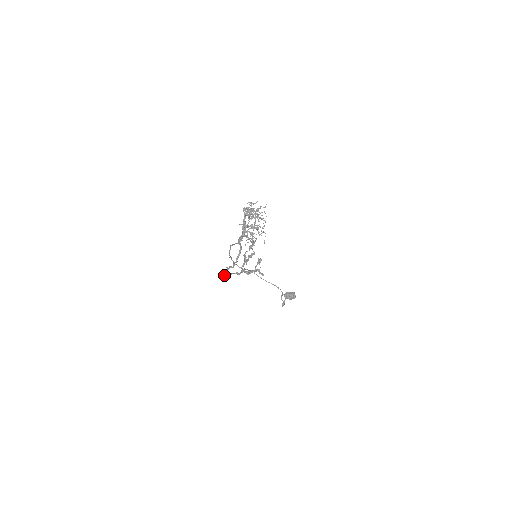
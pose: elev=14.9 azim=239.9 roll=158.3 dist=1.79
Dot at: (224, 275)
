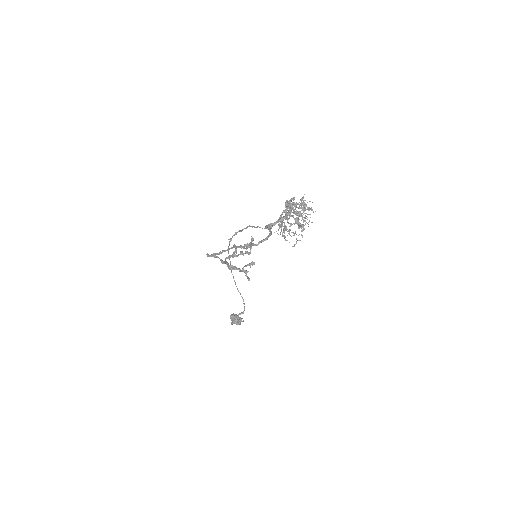
Dot at: (220, 252)
